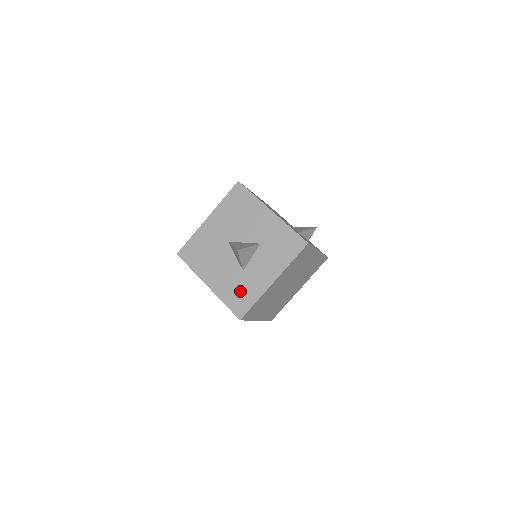
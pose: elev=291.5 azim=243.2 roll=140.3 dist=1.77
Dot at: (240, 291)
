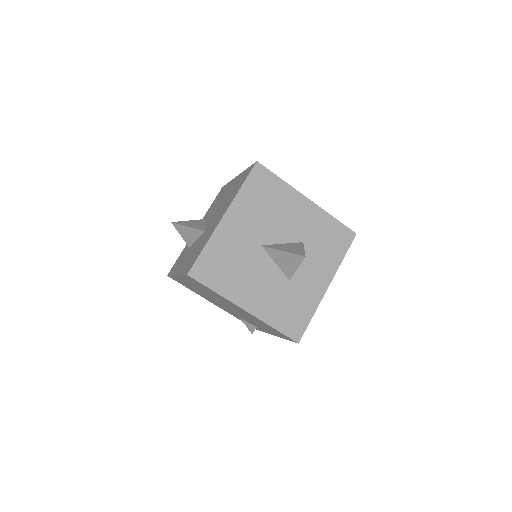
Dot at: (291, 307)
